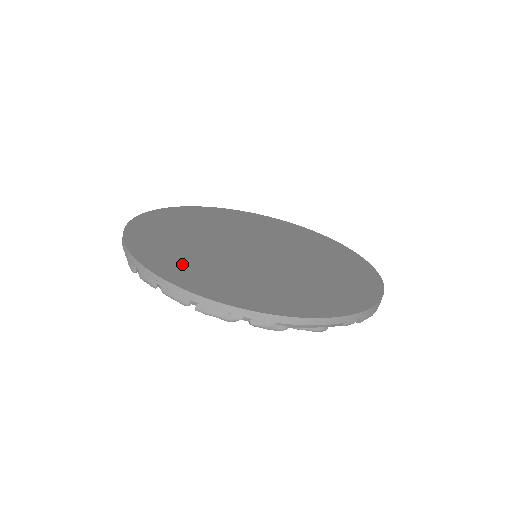
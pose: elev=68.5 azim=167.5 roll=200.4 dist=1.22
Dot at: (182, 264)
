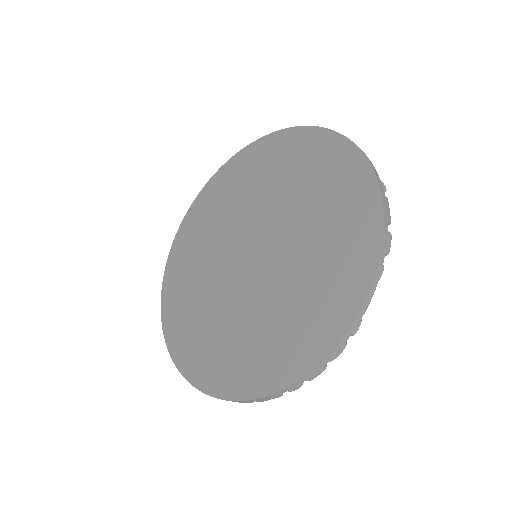
Dot at: (182, 273)
